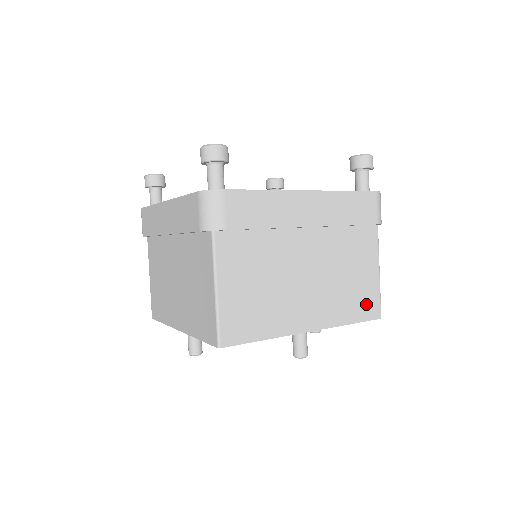
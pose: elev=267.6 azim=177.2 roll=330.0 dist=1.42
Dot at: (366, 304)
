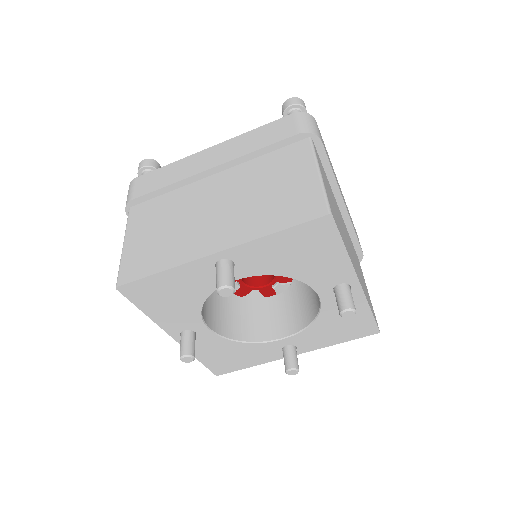
Dot at: (300, 207)
